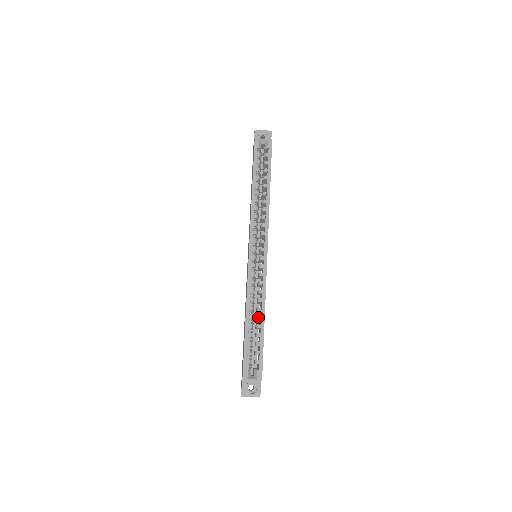
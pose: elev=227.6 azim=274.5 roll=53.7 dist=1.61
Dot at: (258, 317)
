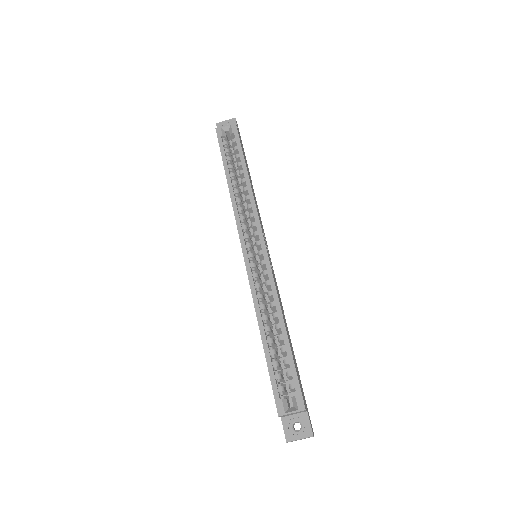
Dot at: (276, 326)
